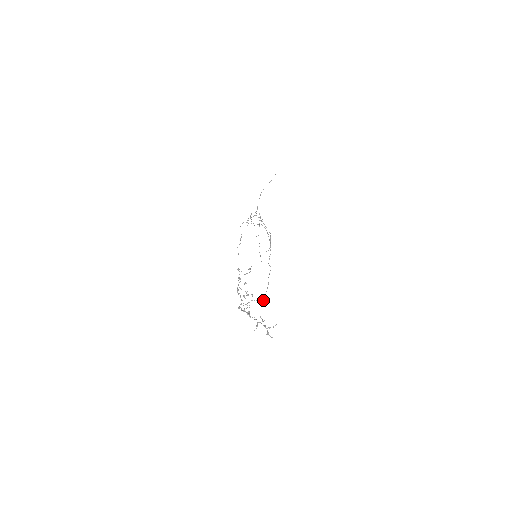
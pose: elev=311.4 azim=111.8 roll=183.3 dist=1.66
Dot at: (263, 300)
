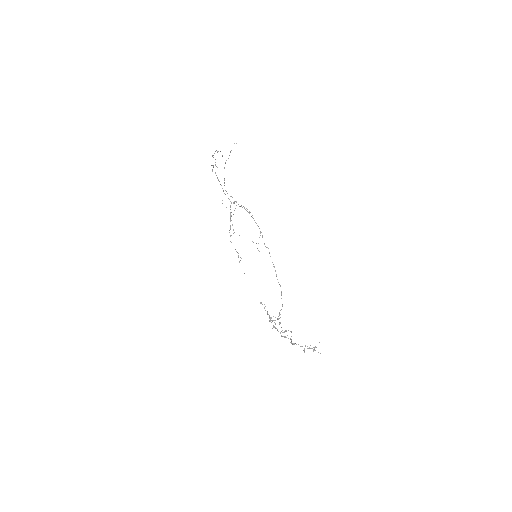
Dot at: (281, 293)
